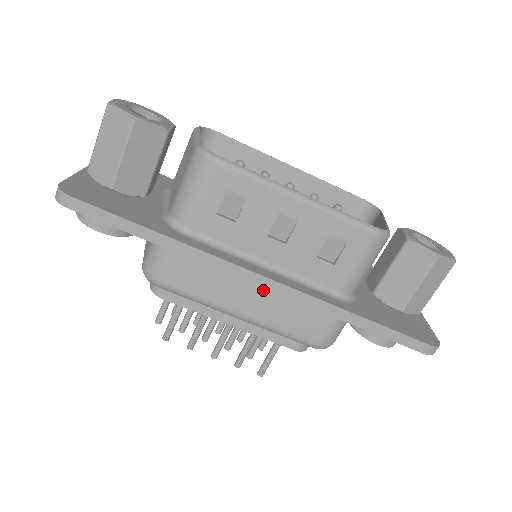
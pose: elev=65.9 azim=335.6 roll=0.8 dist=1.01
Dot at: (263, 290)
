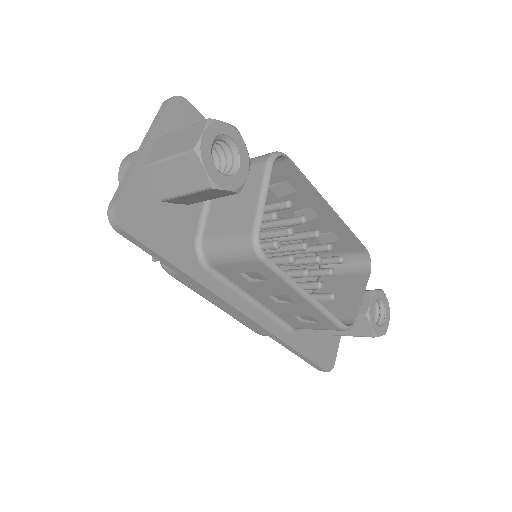
Dot at: occluded
